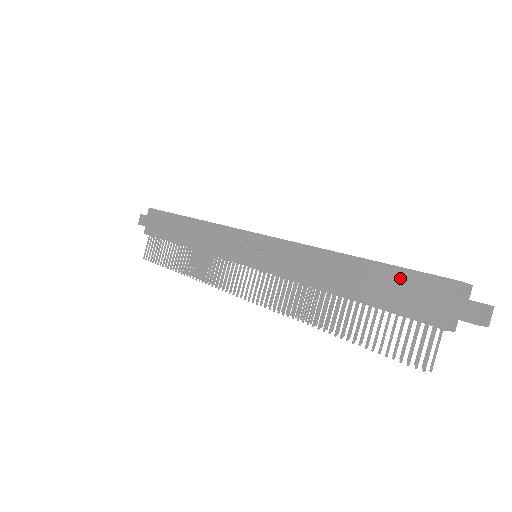
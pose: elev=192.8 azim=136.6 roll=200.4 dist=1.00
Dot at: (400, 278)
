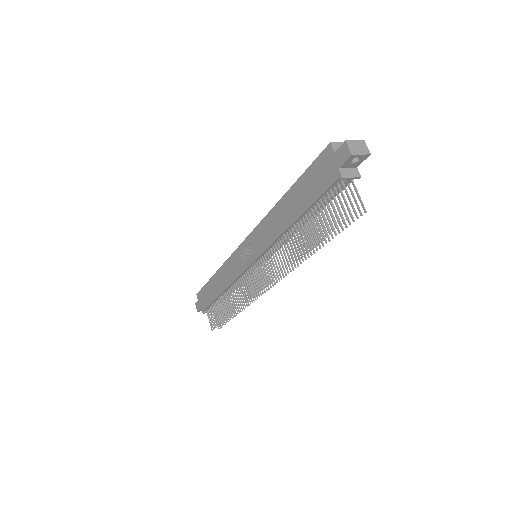
Dot at: (309, 177)
